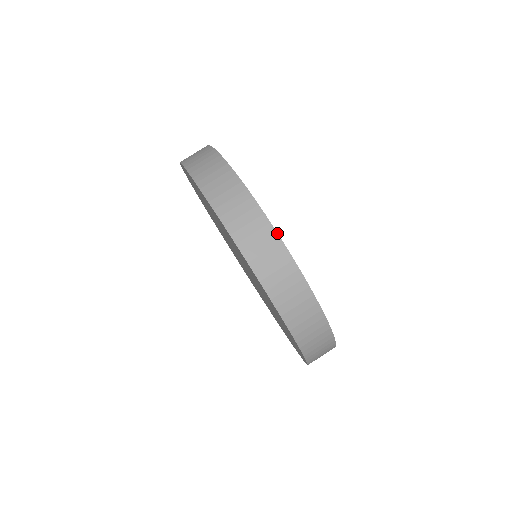
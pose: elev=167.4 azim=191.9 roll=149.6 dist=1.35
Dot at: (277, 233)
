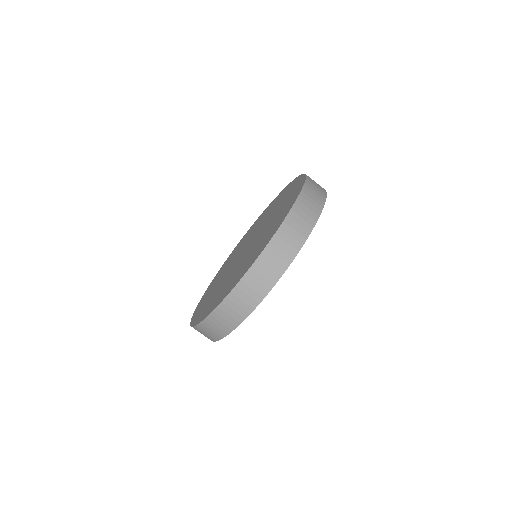
Dot at: occluded
